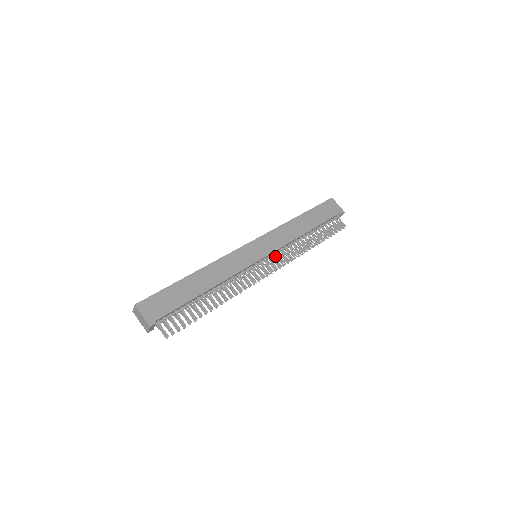
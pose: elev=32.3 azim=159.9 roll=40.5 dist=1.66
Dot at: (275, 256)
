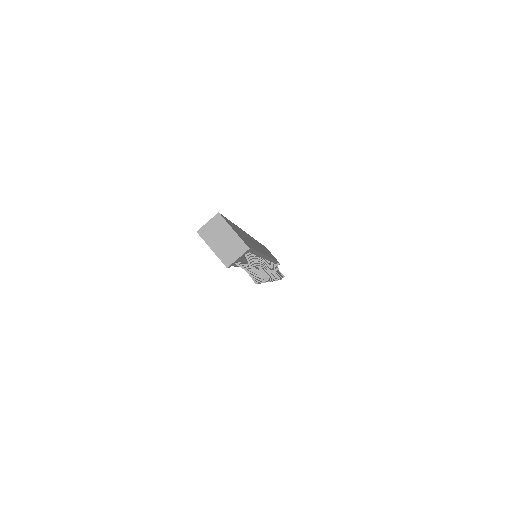
Dot at: occluded
